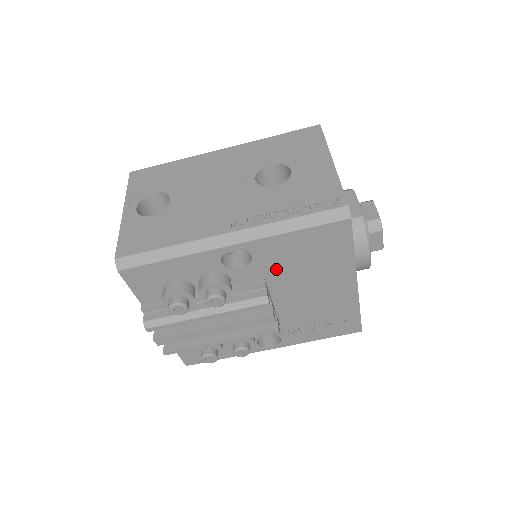
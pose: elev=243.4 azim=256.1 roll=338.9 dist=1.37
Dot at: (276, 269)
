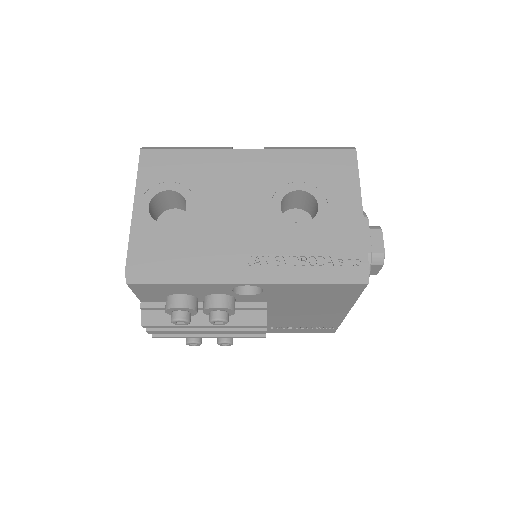
Dot at: (281, 299)
